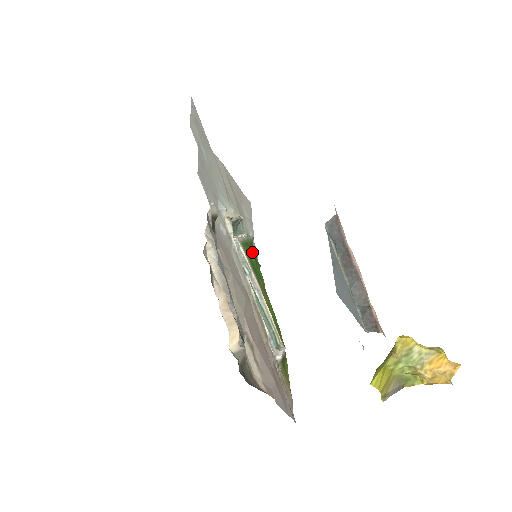
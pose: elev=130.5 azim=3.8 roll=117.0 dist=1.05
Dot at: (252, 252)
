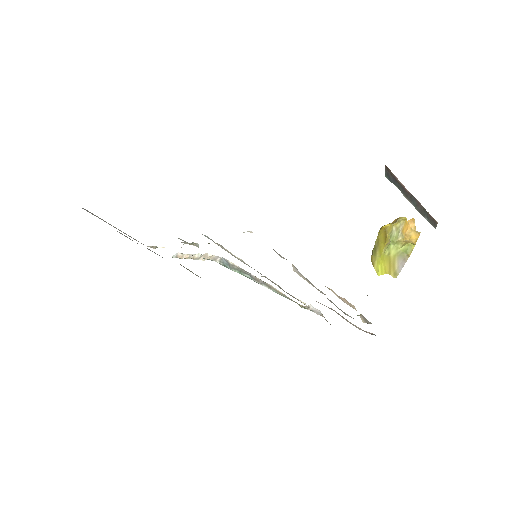
Dot at: occluded
